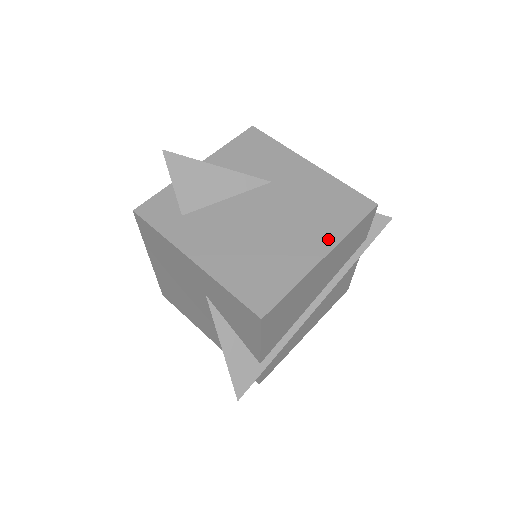
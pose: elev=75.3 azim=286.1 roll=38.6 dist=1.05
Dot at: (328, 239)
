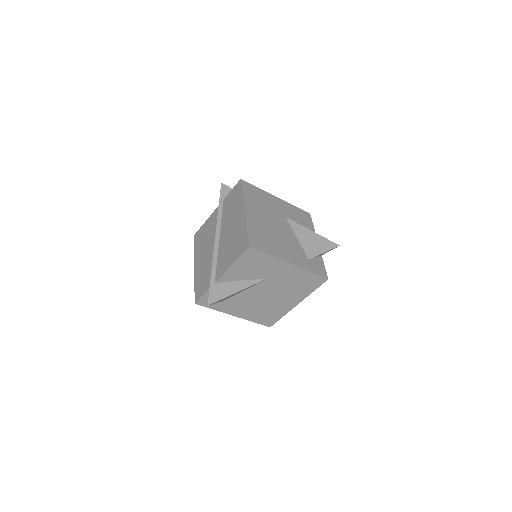
Dot at: (299, 298)
